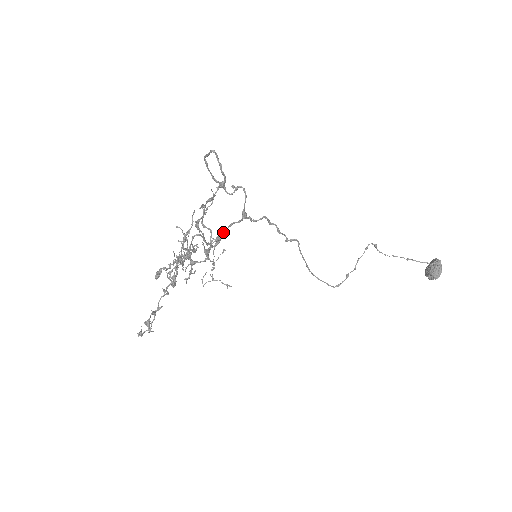
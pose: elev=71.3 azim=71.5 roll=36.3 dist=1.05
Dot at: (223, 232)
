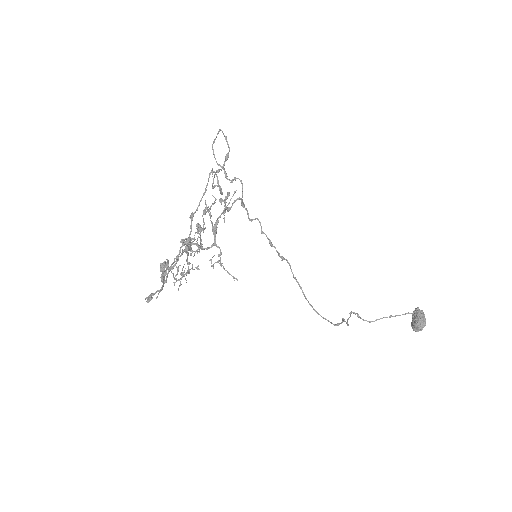
Dot at: (228, 209)
